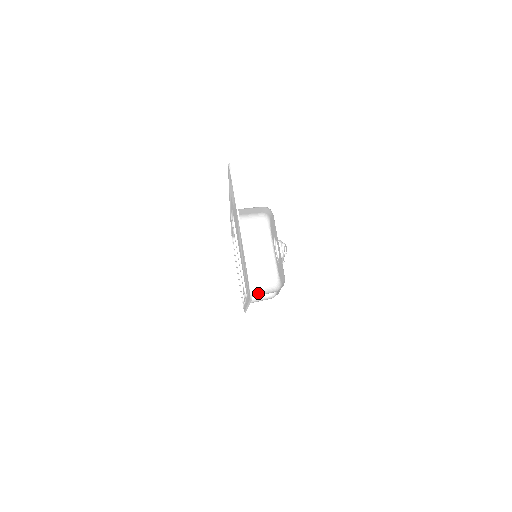
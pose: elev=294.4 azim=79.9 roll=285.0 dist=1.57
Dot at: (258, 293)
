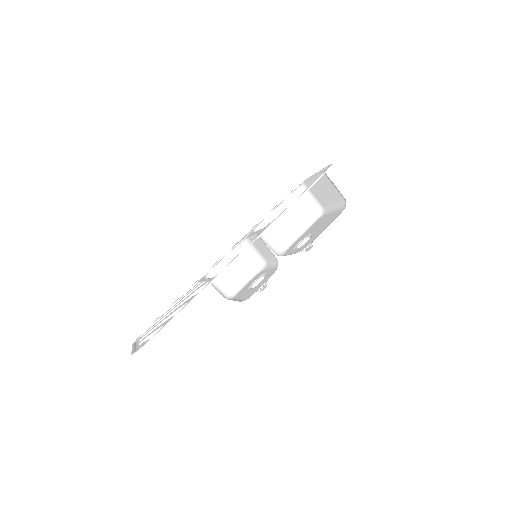
Dot at: (243, 257)
